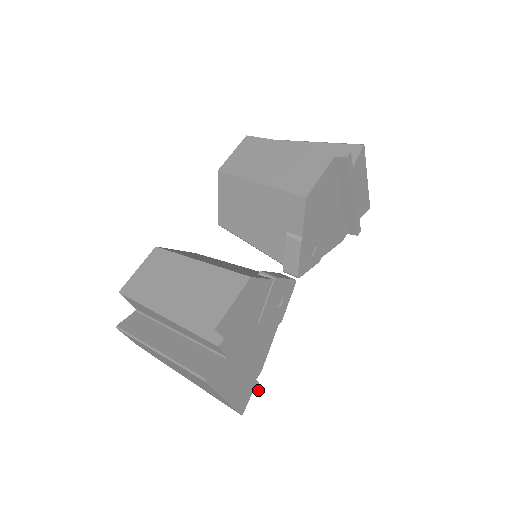
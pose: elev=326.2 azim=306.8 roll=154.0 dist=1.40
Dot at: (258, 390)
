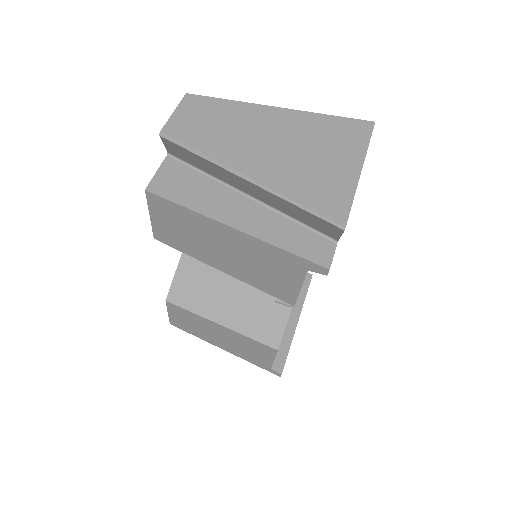
Dot at: occluded
